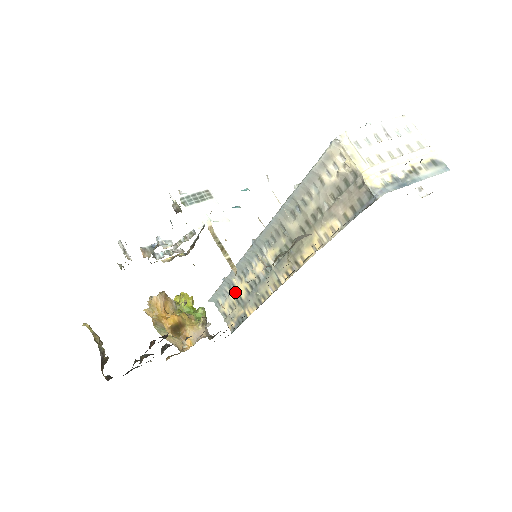
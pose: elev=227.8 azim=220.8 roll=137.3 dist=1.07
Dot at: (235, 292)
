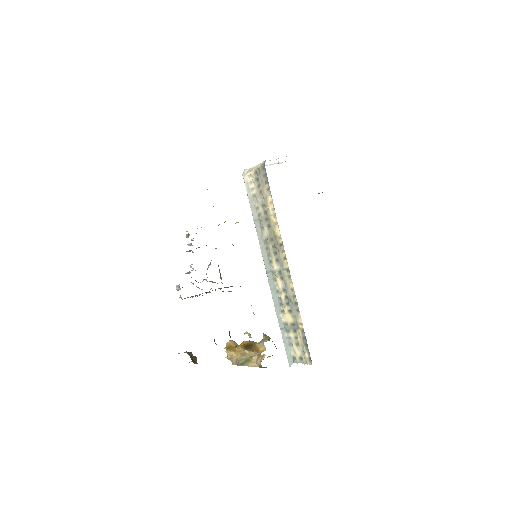
Dot at: (289, 326)
